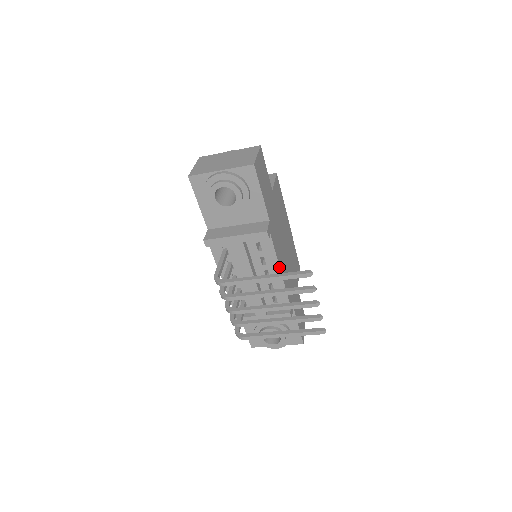
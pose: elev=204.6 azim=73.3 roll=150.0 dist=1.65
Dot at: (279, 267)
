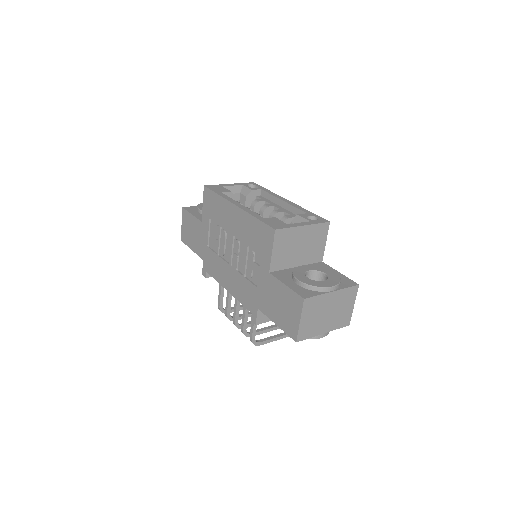
Dot at: occluded
